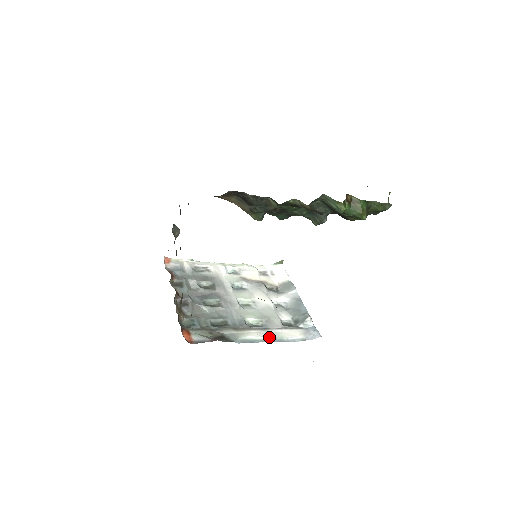
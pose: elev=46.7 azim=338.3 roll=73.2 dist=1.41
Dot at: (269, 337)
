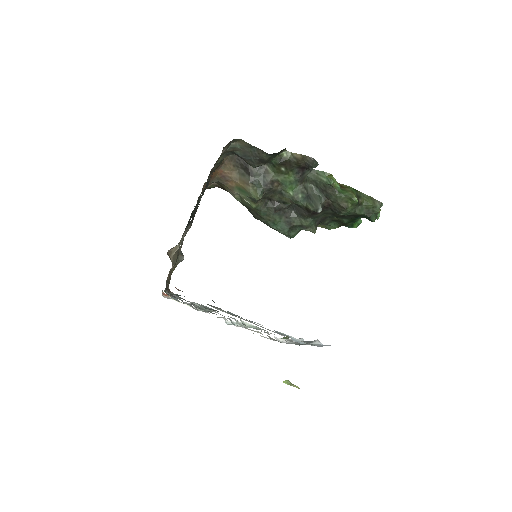
Dot at: occluded
